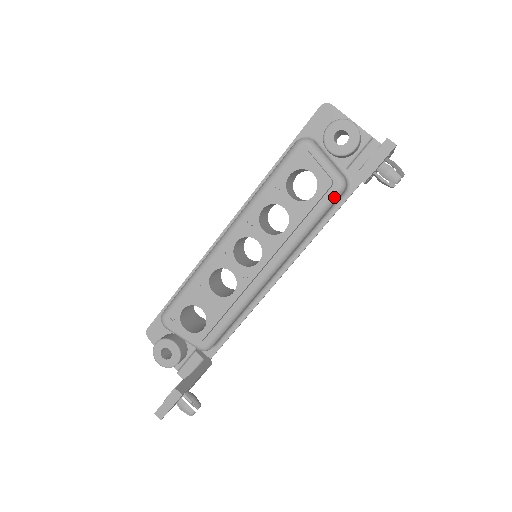
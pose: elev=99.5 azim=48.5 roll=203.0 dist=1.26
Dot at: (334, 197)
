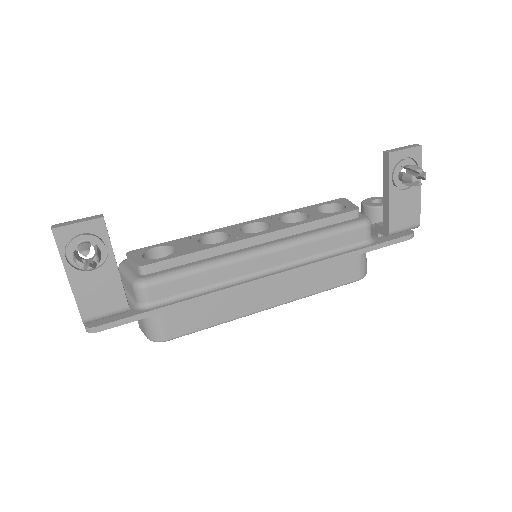
Dot at: (356, 223)
